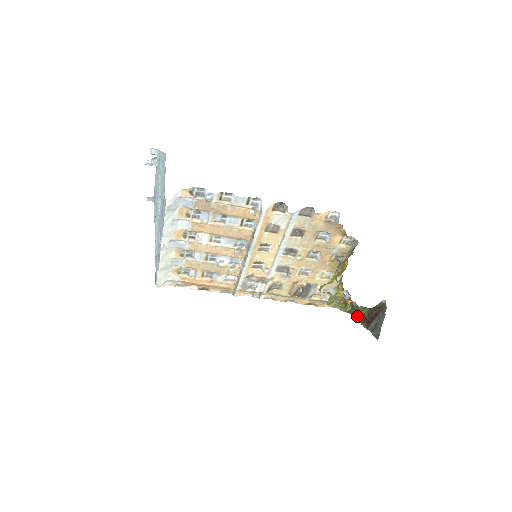
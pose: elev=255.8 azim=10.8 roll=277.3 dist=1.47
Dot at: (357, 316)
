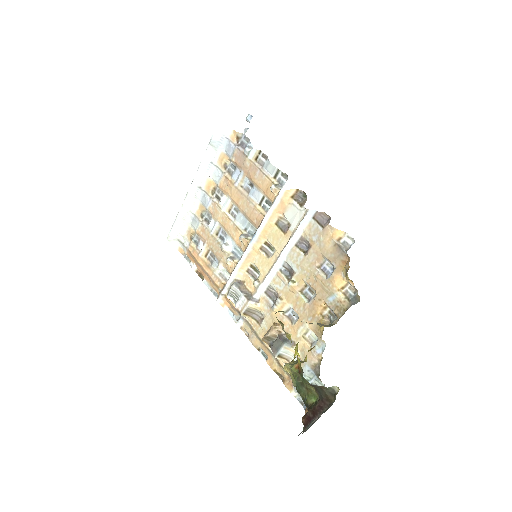
Dot at: occluded
